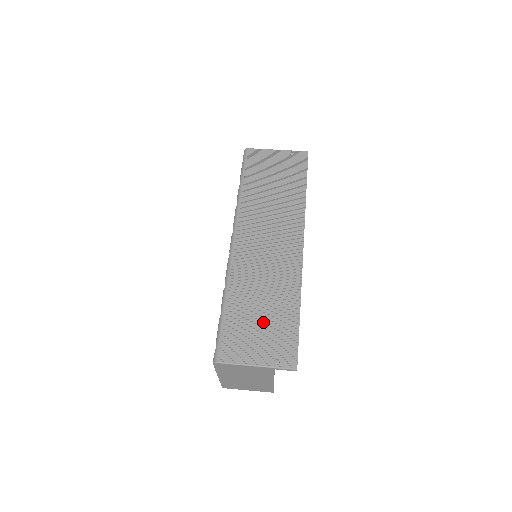
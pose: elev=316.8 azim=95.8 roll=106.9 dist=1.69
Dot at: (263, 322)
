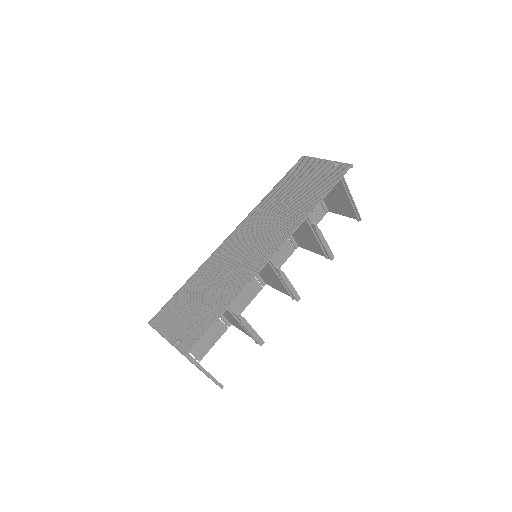
Dot at: (196, 306)
